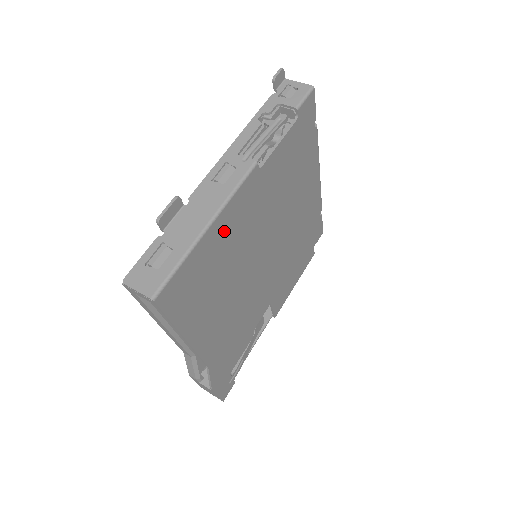
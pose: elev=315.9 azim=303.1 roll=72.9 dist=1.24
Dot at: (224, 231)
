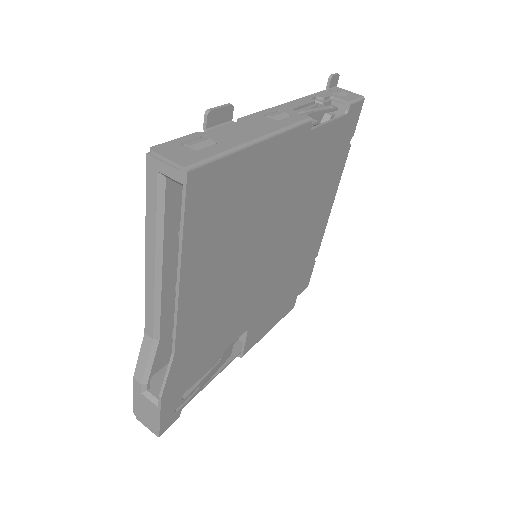
Dot at: (265, 166)
